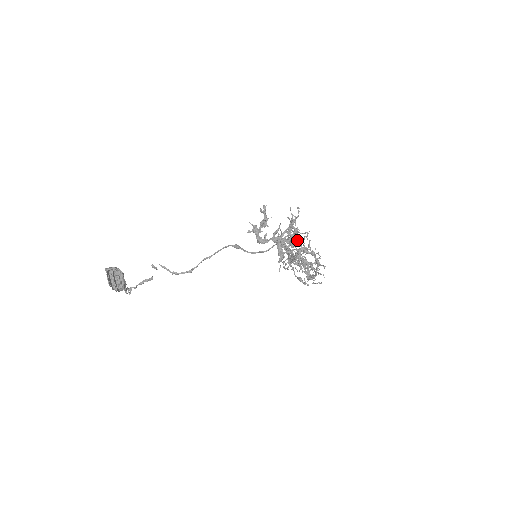
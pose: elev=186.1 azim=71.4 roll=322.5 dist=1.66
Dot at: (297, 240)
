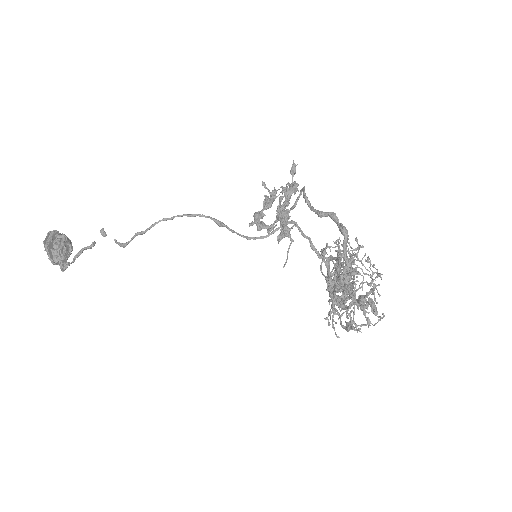
Dot at: (294, 181)
